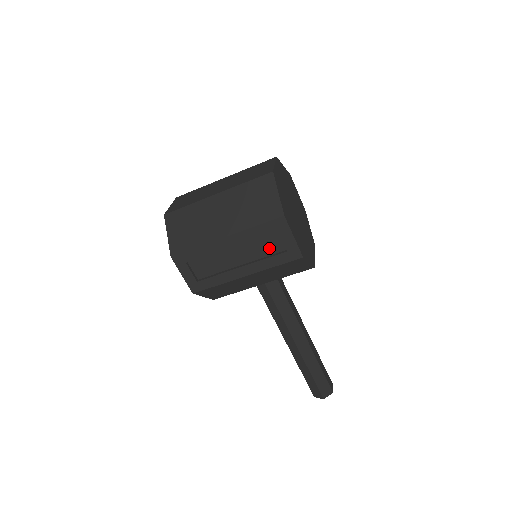
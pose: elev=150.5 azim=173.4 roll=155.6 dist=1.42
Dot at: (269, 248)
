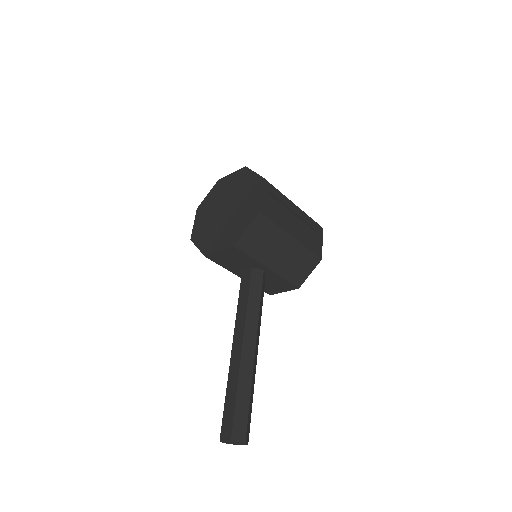
Dot at: (308, 237)
